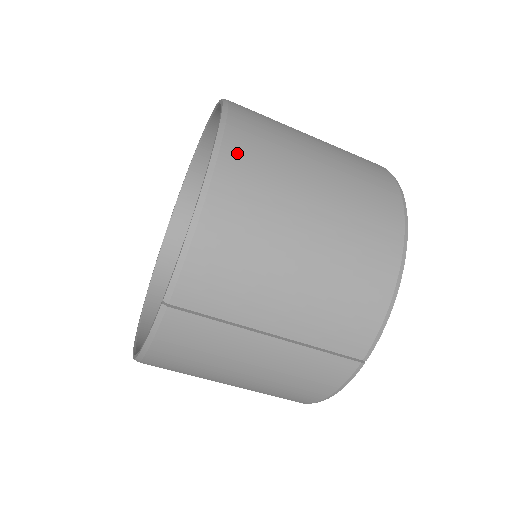
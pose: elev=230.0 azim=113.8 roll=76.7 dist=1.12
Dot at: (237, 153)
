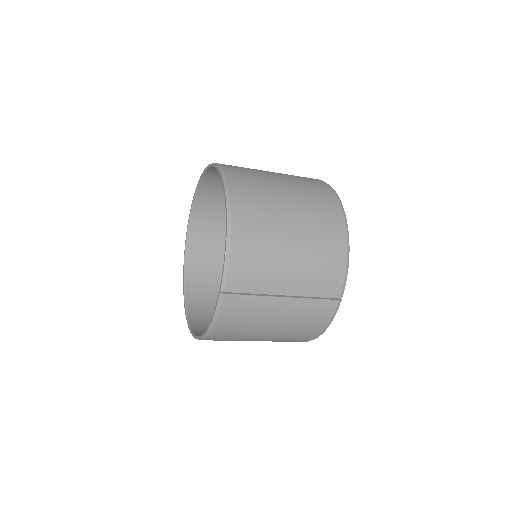
Dot at: (239, 197)
